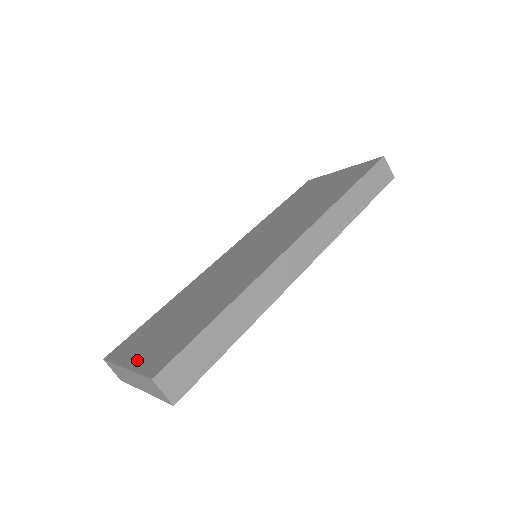
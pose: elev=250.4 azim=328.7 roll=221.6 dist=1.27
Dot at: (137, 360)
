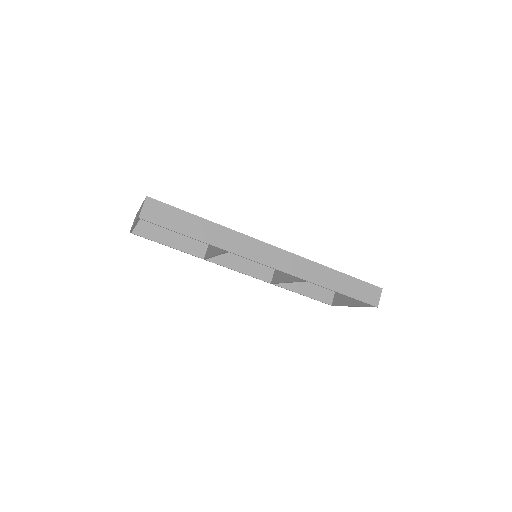
Dot at: occluded
